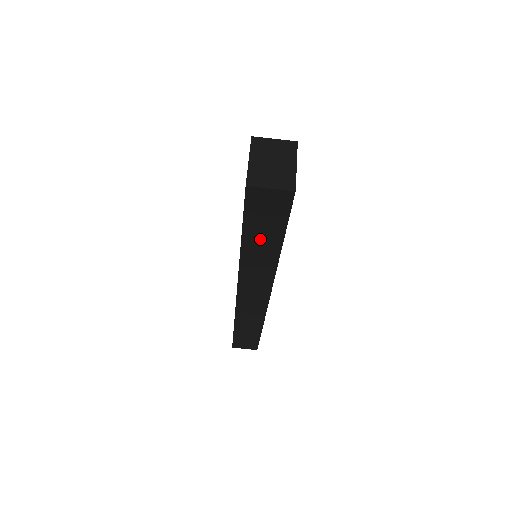
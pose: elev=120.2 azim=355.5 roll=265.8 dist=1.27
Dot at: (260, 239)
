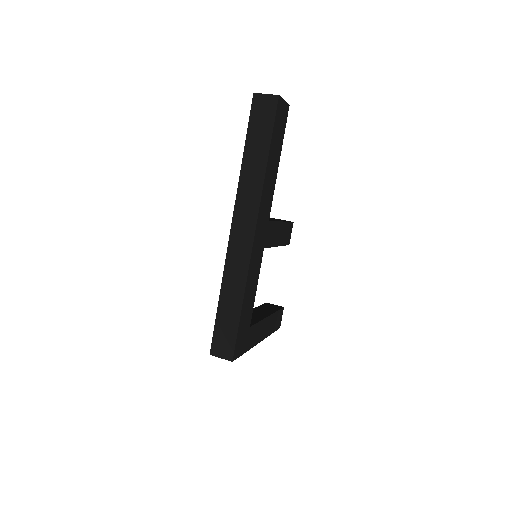
Dot at: (256, 147)
